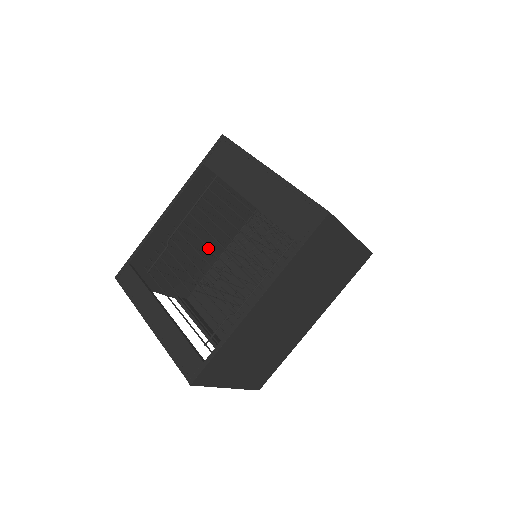
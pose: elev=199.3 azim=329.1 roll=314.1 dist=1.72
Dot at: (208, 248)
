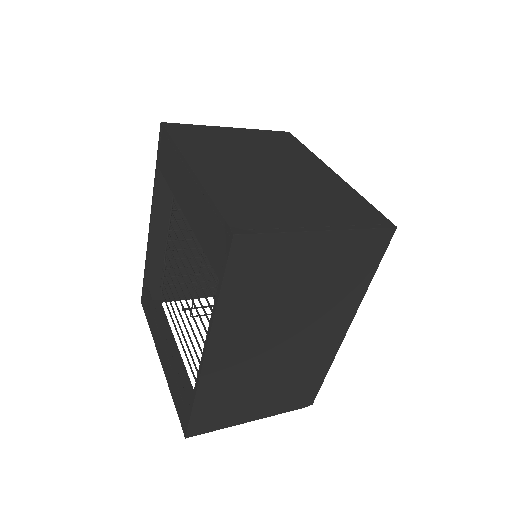
Dot at: occluded
